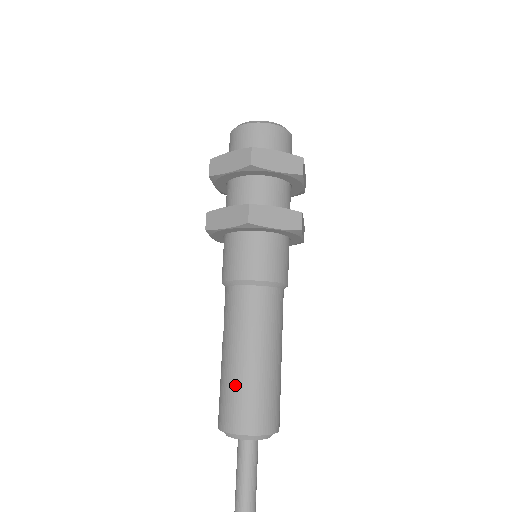
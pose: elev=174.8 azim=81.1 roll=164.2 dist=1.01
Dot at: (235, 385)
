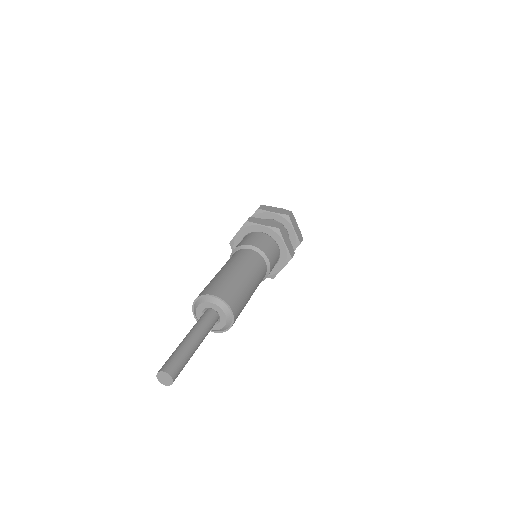
Dot at: (211, 281)
